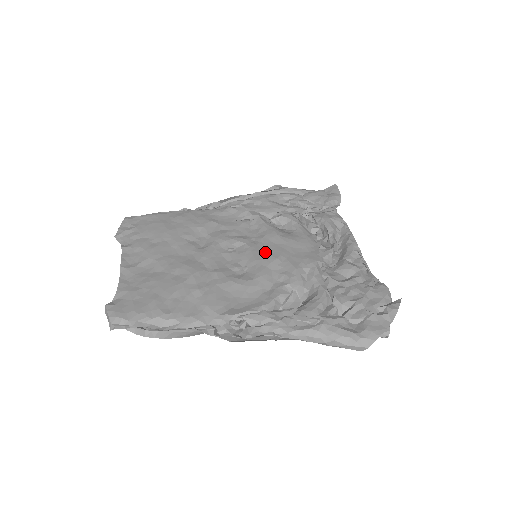
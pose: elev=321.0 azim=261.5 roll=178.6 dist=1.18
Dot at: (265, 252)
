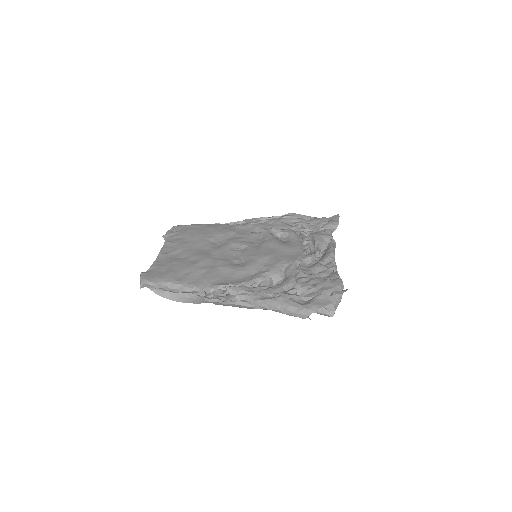
Dot at: (260, 252)
